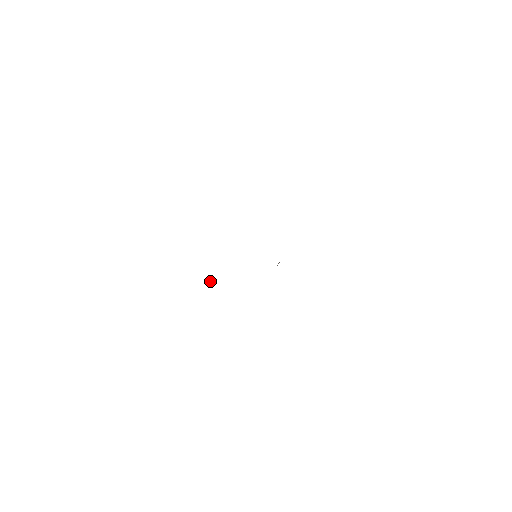
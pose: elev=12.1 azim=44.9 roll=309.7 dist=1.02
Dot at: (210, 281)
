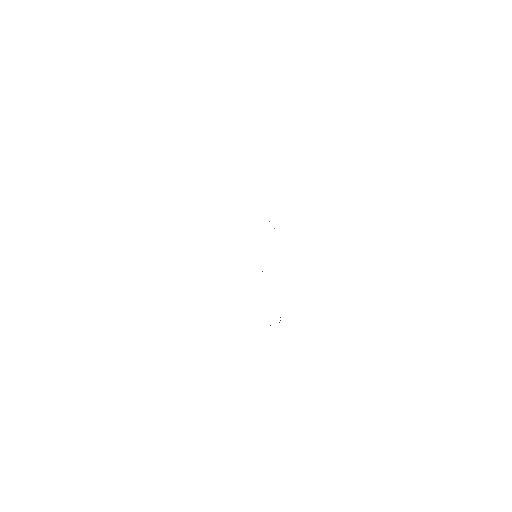
Dot at: occluded
